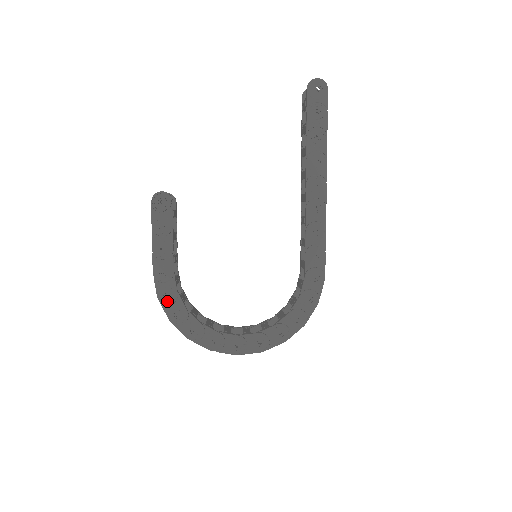
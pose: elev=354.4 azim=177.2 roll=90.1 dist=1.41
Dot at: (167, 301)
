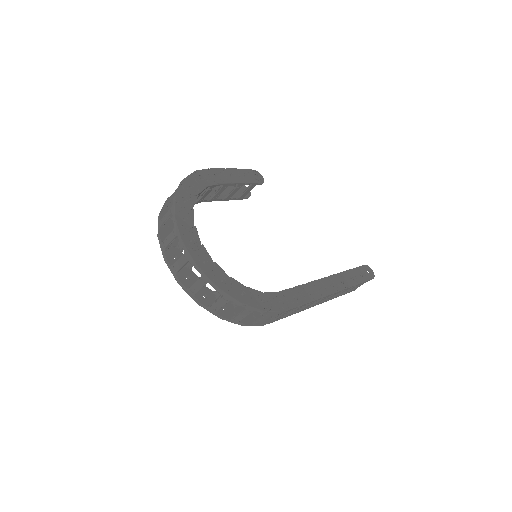
Dot at: (197, 178)
